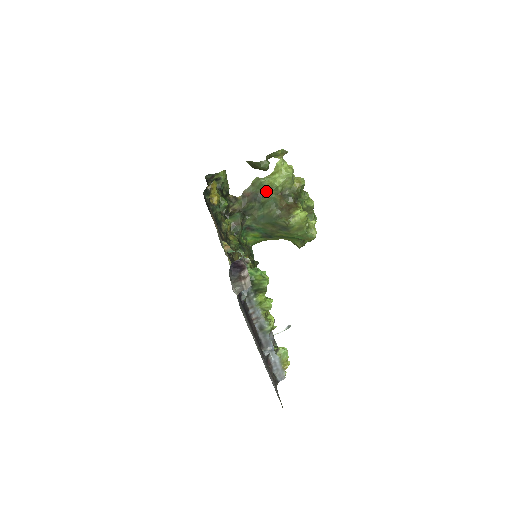
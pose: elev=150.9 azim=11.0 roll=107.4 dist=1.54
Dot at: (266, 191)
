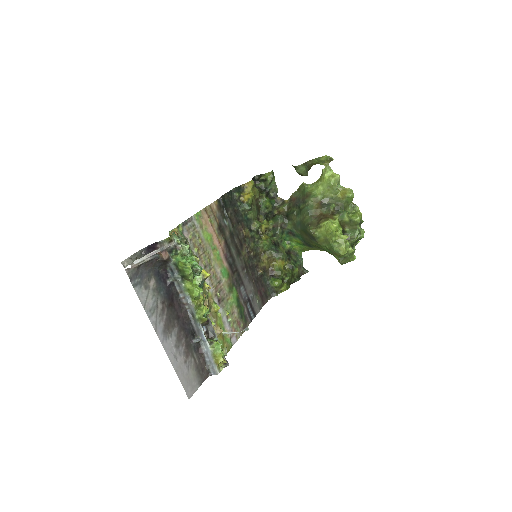
Dot at: (306, 197)
